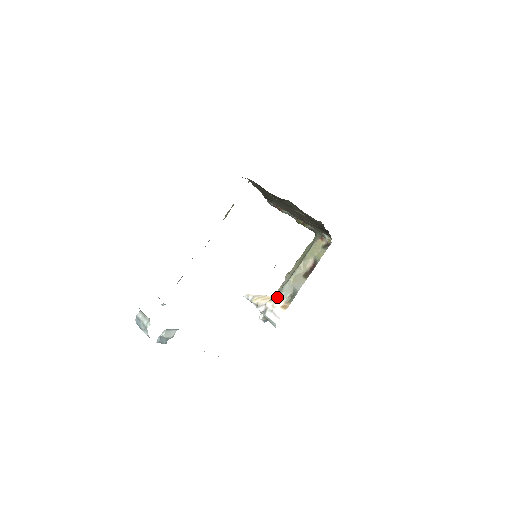
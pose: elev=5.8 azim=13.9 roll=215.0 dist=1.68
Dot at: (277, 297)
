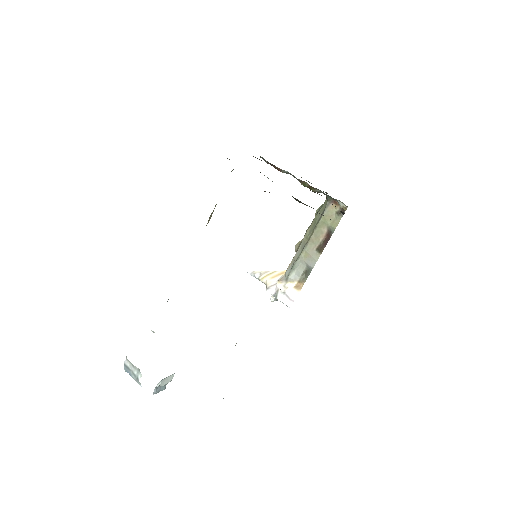
Dot at: (288, 276)
